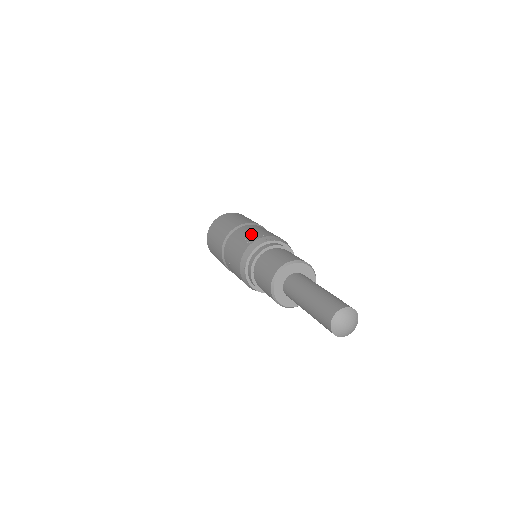
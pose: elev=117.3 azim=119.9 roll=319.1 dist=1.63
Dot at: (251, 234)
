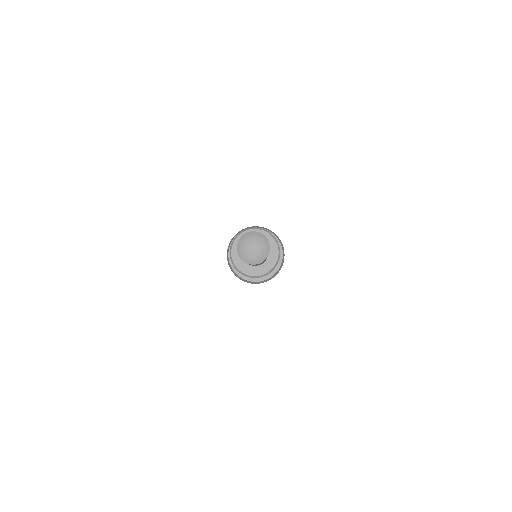
Dot at: occluded
